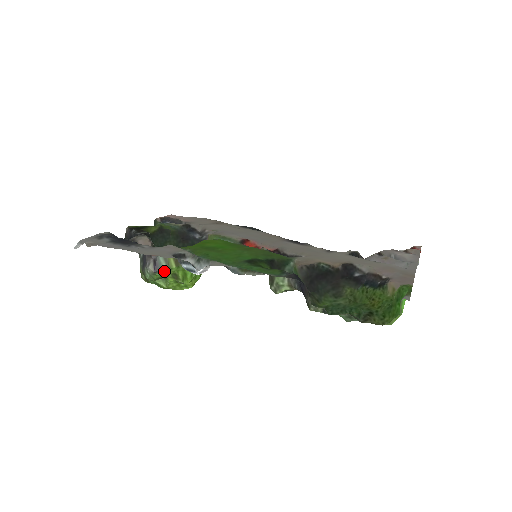
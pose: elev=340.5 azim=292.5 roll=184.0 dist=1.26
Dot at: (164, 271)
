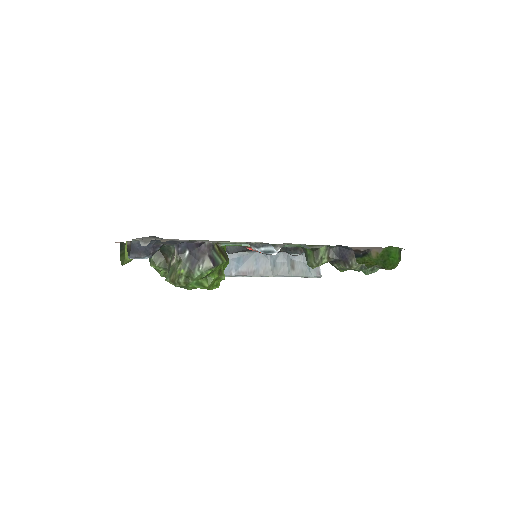
Dot at: (218, 265)
